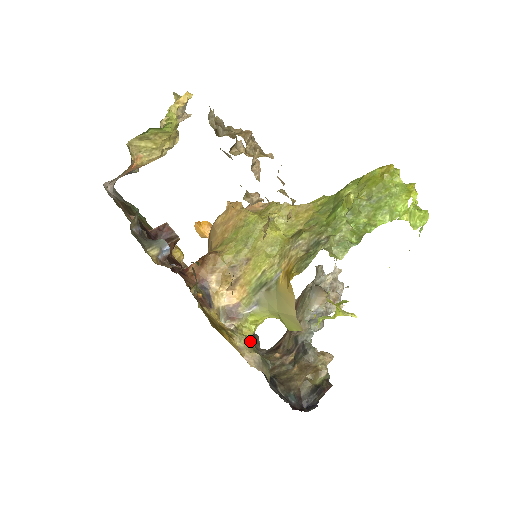
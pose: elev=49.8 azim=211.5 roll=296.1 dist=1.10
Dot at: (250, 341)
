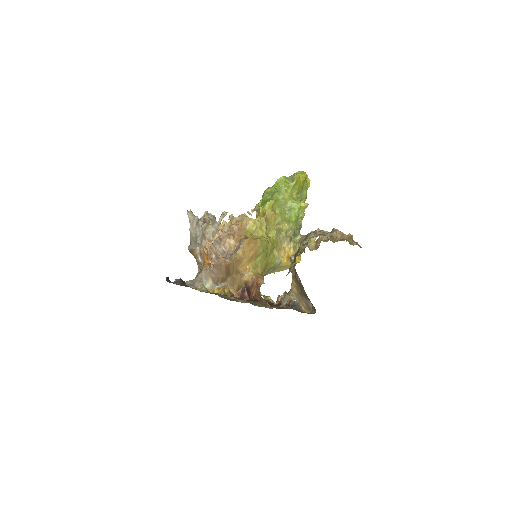
Dot at: occluded
